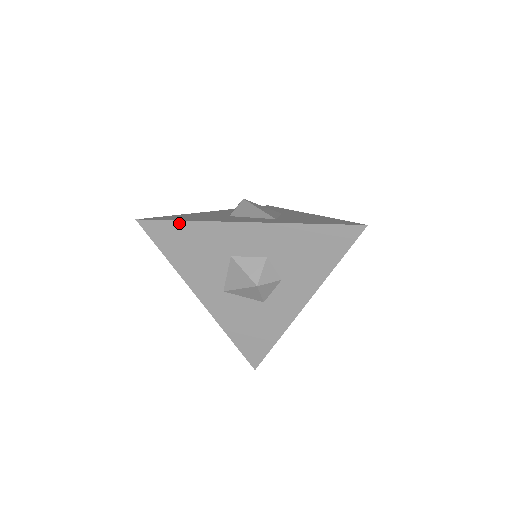
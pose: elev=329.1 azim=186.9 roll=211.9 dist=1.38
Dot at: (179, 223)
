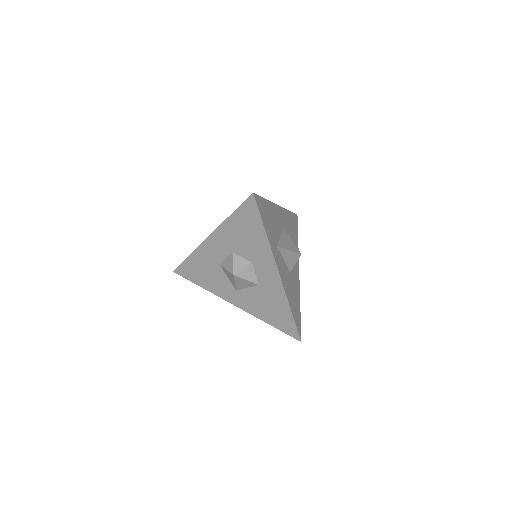
Dot at: (187, 260)
